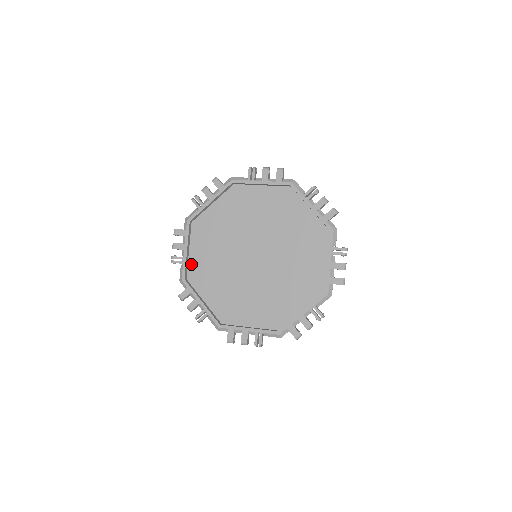
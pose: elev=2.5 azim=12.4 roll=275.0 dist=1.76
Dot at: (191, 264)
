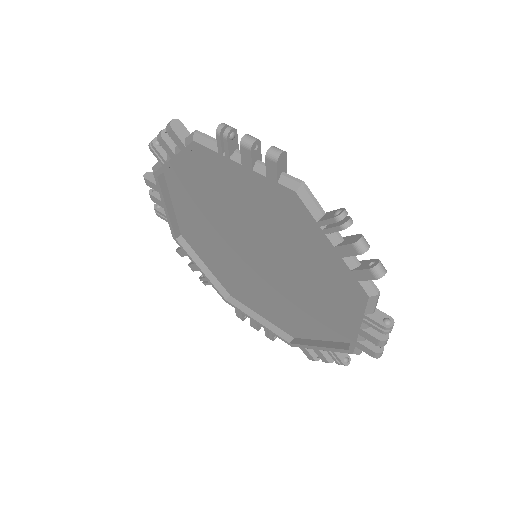
Dot at: (219, 279)
